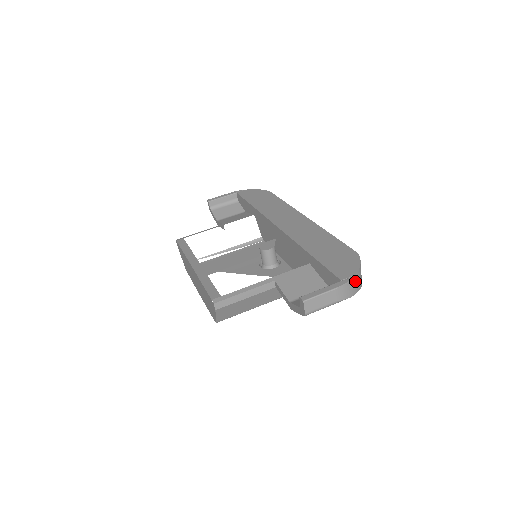
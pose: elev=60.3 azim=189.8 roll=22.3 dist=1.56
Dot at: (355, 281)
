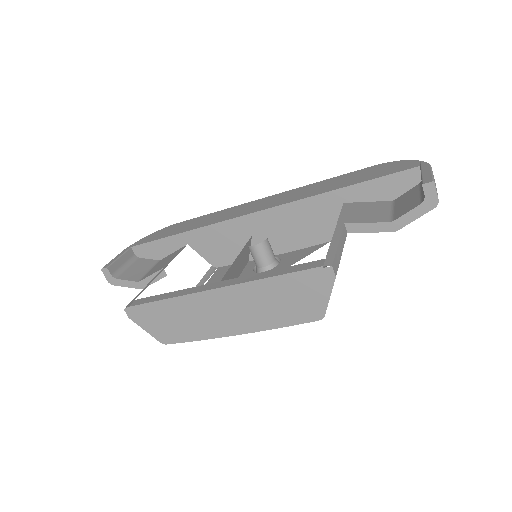
Dot at: occluded
